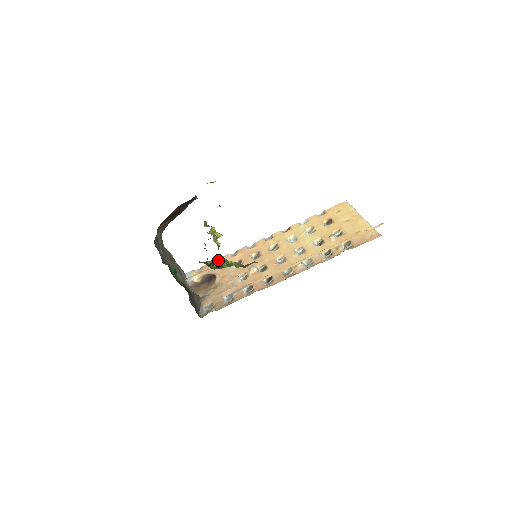
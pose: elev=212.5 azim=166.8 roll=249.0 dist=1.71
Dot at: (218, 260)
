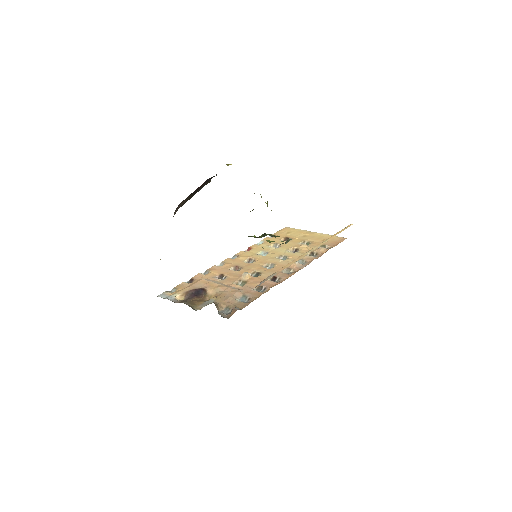
Dot at: occluded
